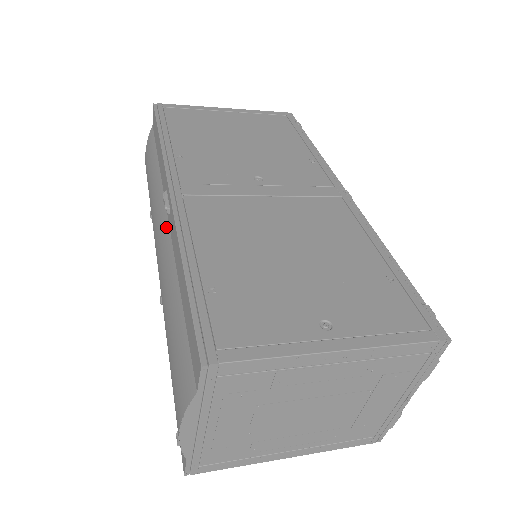
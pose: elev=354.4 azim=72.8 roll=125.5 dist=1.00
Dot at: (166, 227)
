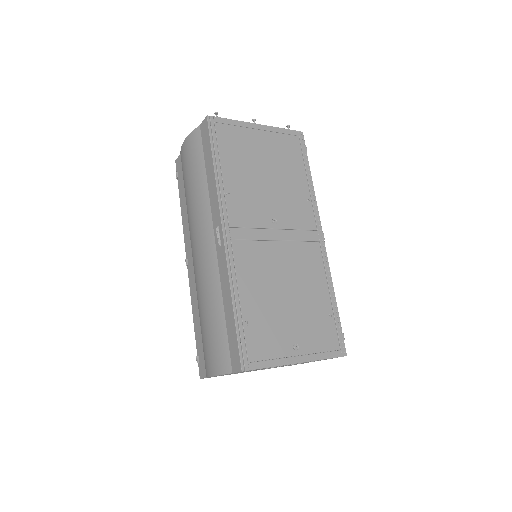
Dot at: (213, 249)
